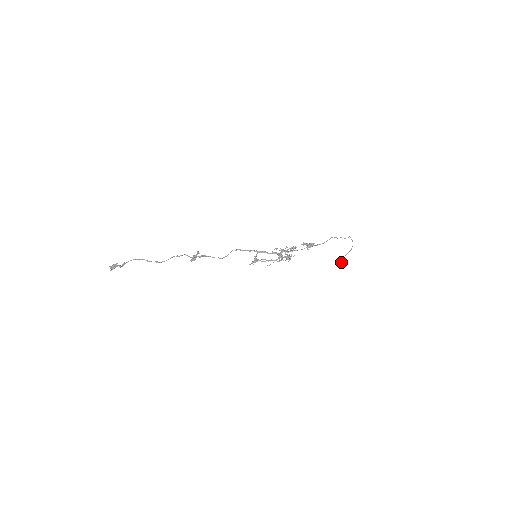
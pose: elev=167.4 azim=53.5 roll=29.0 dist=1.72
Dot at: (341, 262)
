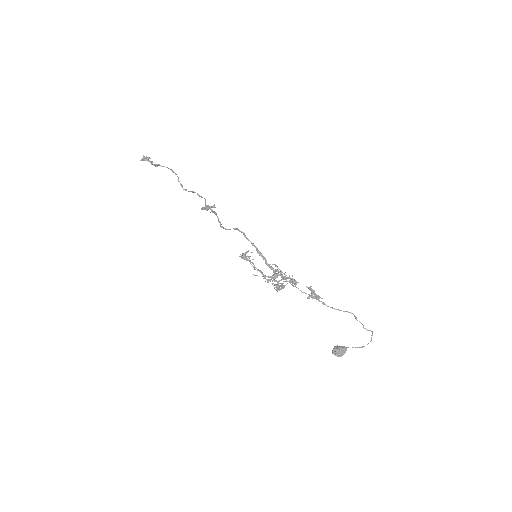
Dot at: (338, 348)
